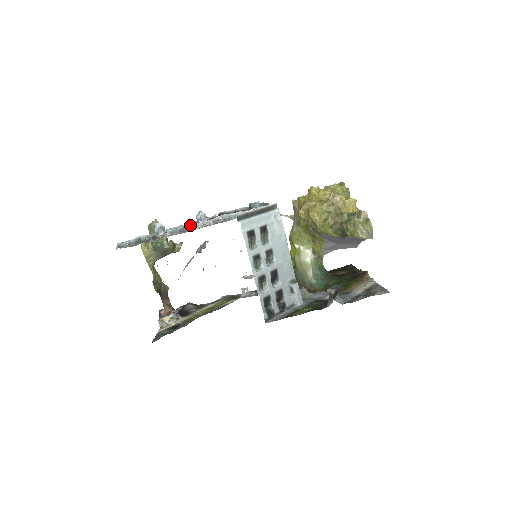
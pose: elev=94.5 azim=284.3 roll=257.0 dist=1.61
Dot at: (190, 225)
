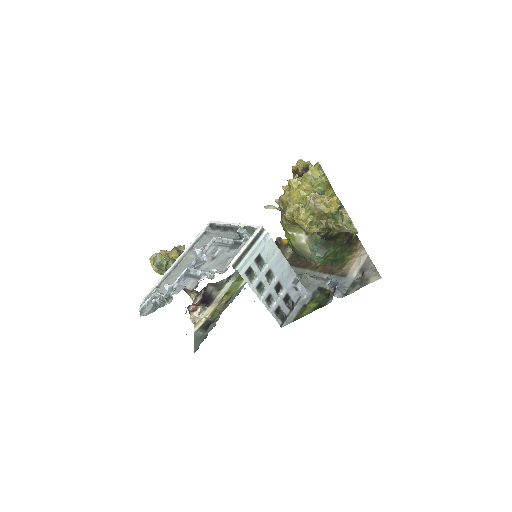
Dot at: (192, 268)
